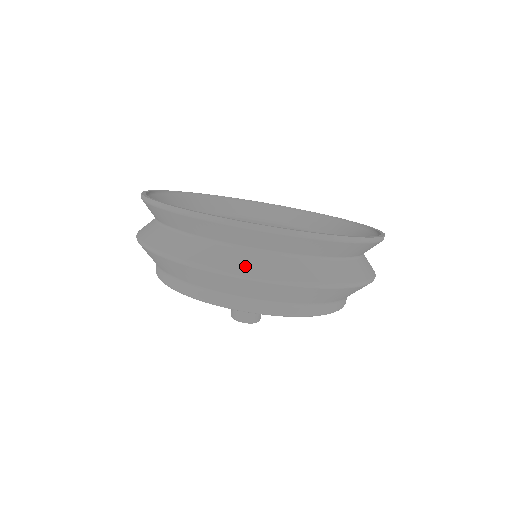
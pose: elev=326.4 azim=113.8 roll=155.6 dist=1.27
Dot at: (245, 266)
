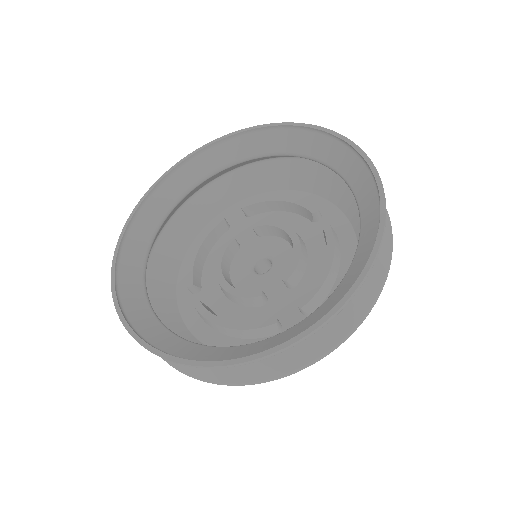
Dot at: occluded
